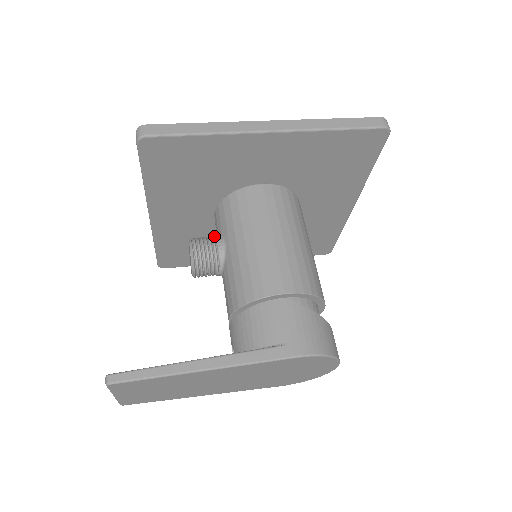
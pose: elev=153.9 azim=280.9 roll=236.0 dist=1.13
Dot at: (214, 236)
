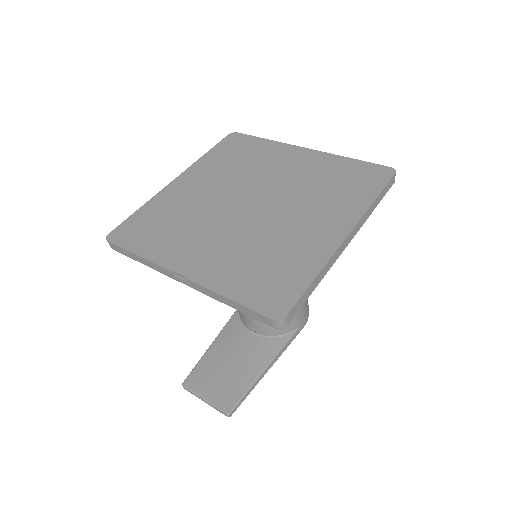
Dot at: occluded
